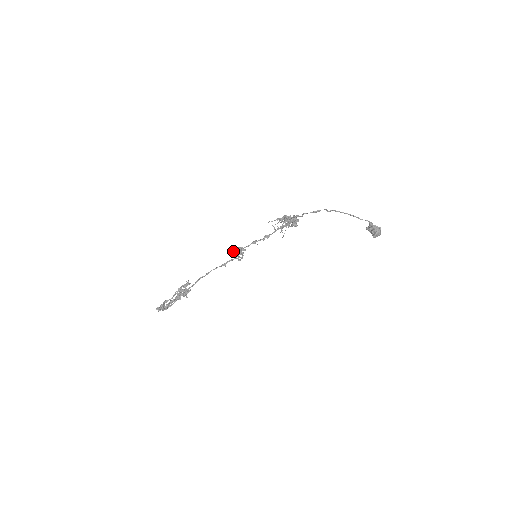
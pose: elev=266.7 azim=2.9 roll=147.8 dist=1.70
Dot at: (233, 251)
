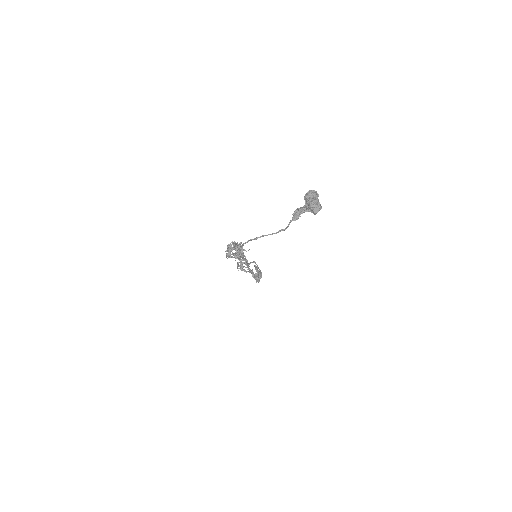
Dot at: (239, 260)
